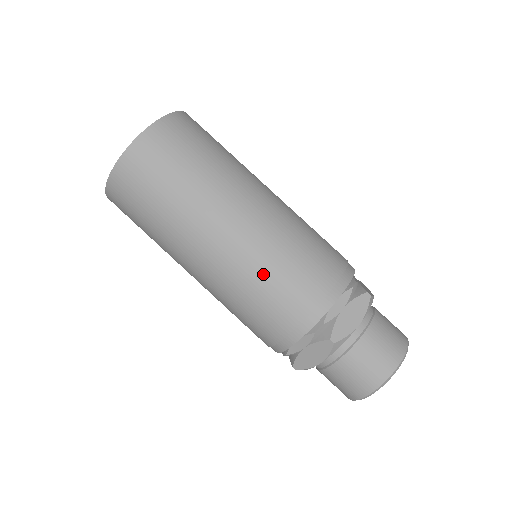
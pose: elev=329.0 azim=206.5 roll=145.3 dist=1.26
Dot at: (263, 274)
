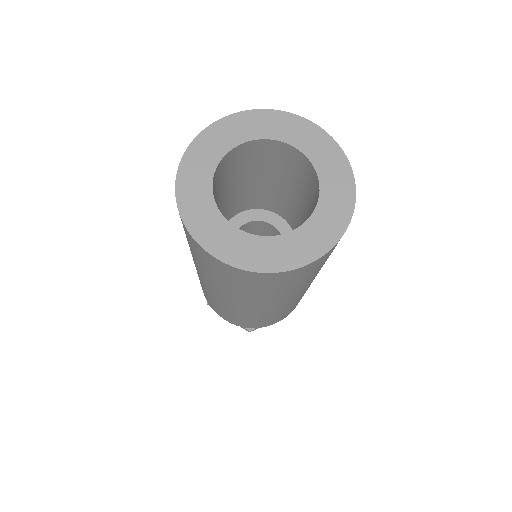
Dot at: (255, 319)
